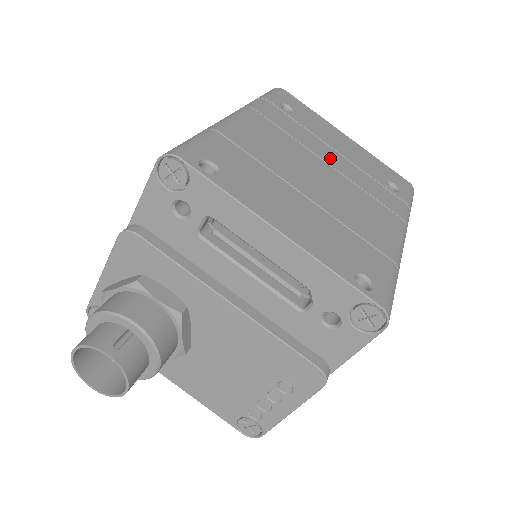
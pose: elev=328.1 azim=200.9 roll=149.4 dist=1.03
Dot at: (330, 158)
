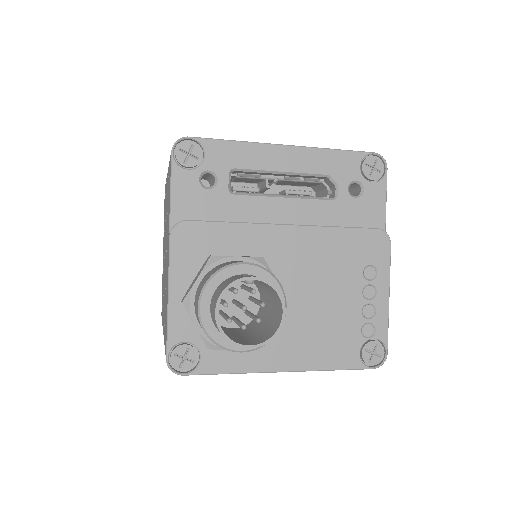
Dot at: occluded
